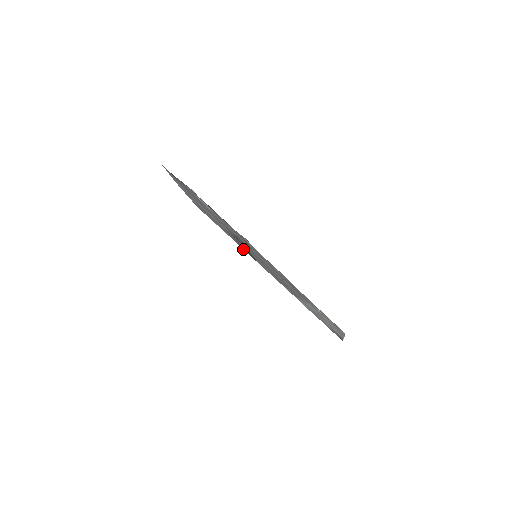
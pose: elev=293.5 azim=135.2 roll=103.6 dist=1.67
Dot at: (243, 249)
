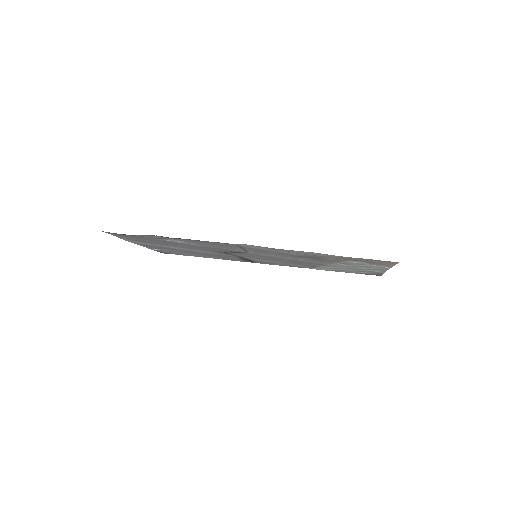
Dot at: occluded
